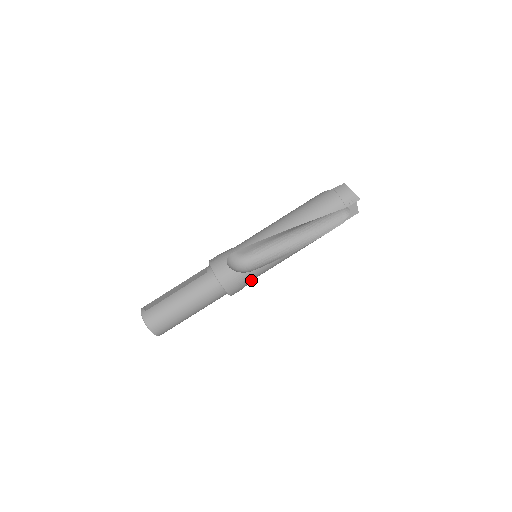
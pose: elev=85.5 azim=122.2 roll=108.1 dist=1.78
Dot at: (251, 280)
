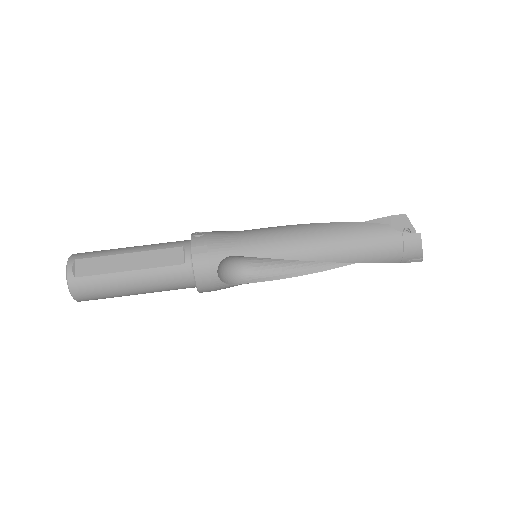
Dot at: occluded
